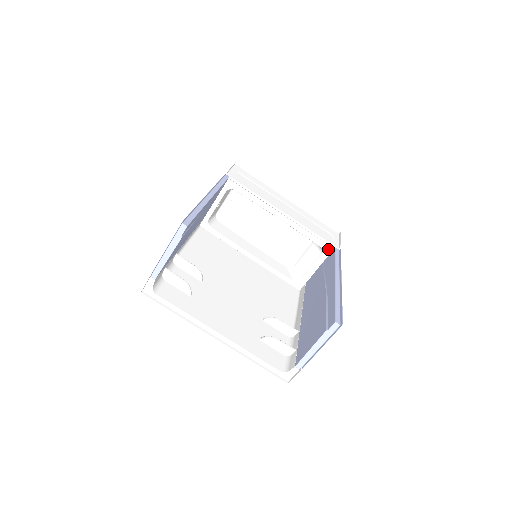
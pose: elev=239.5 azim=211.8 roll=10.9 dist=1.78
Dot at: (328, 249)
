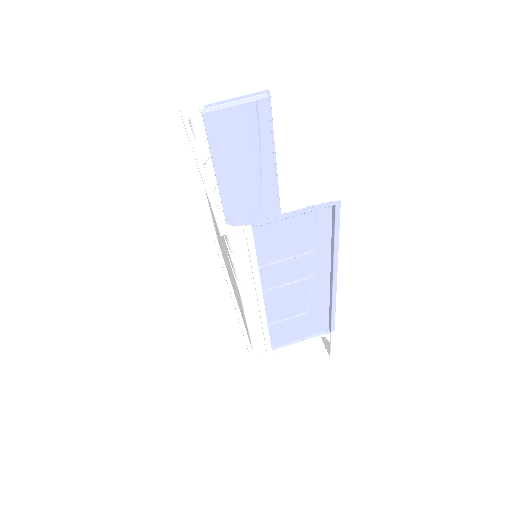
Dot at: occluded
